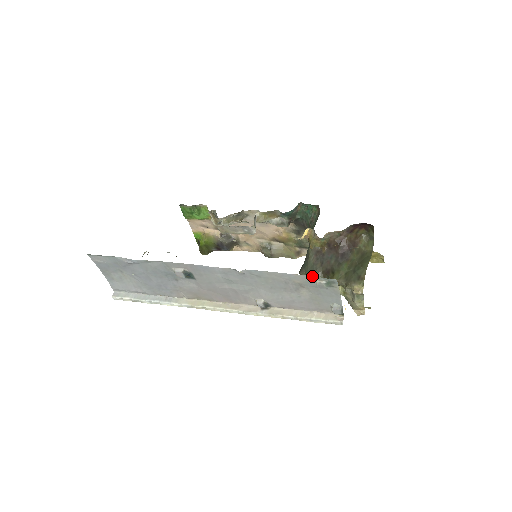
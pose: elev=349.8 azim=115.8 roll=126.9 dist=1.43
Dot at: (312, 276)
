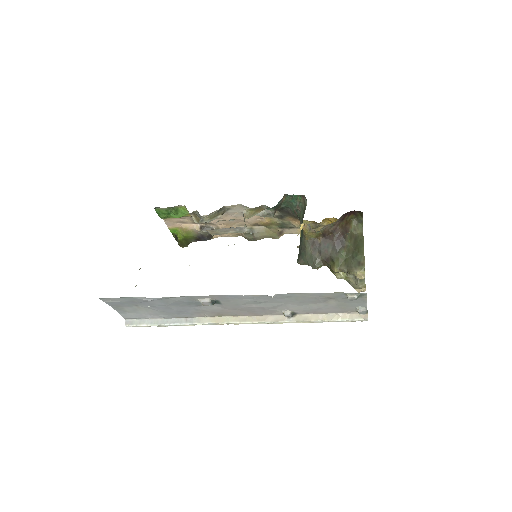
Dot at: (343, 292)
